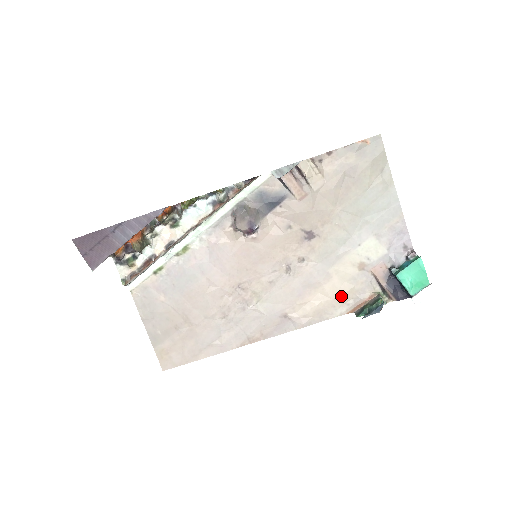
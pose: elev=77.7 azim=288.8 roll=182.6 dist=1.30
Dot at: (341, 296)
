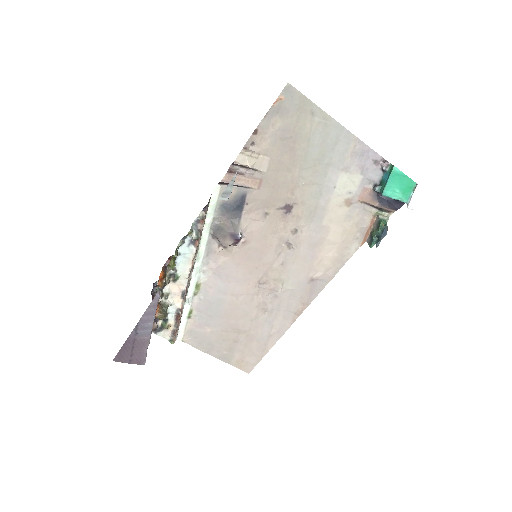
Dot at: (347, 236)
